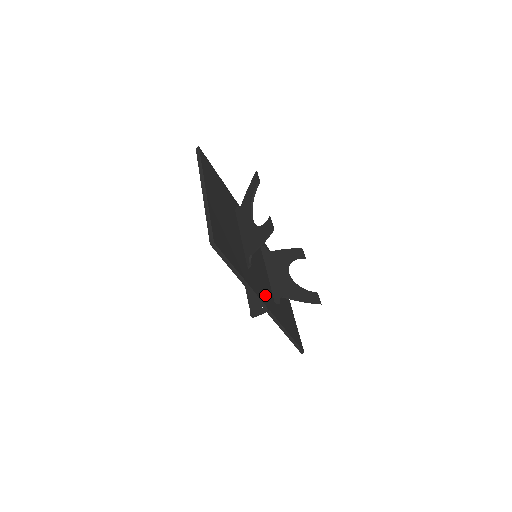
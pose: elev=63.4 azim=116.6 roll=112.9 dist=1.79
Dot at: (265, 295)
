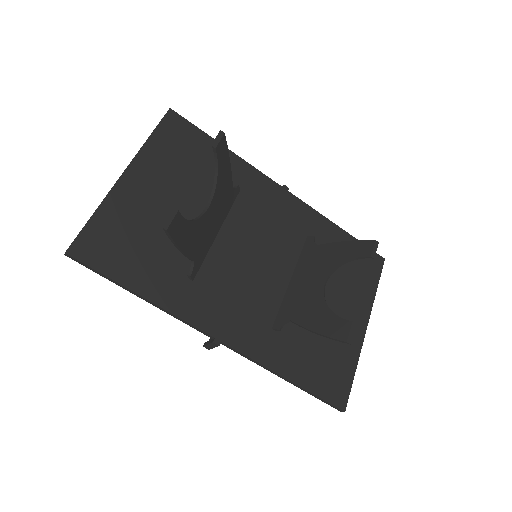
Dot at: (232, 319)
